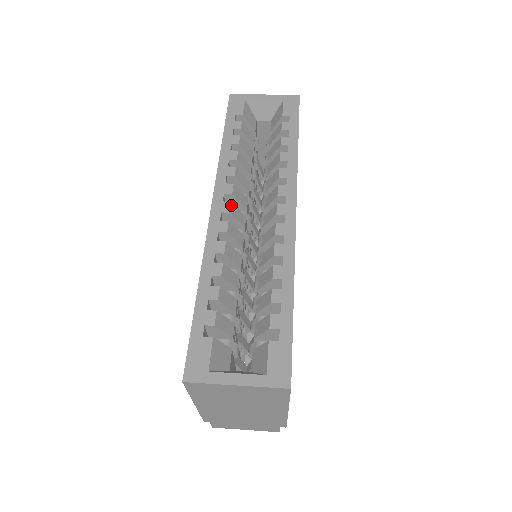
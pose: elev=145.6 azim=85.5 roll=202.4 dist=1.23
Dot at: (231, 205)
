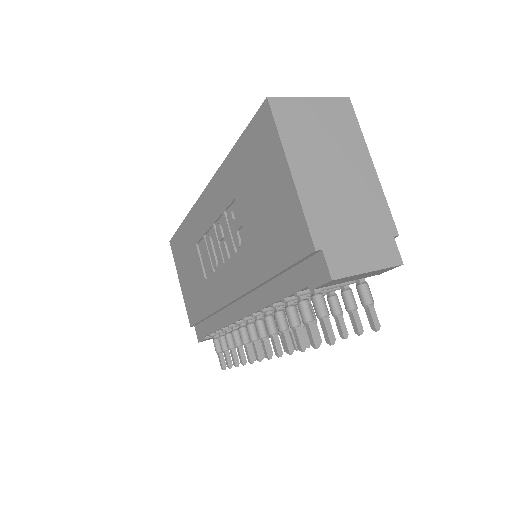
Dot at: occluded
